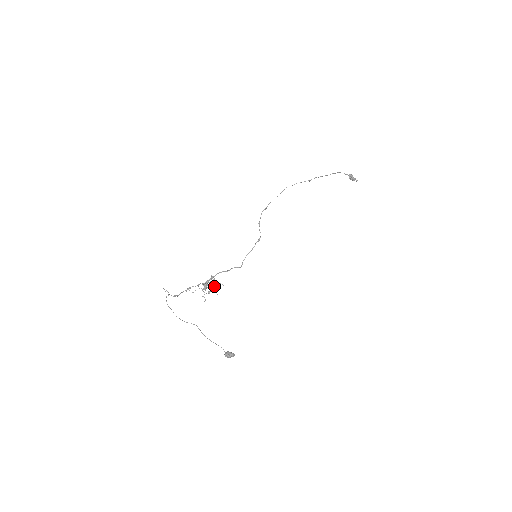
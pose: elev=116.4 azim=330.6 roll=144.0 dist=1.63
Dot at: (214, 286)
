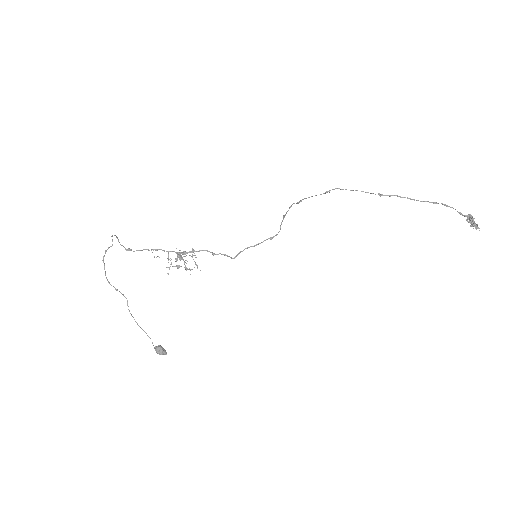
Dot at: occluded
